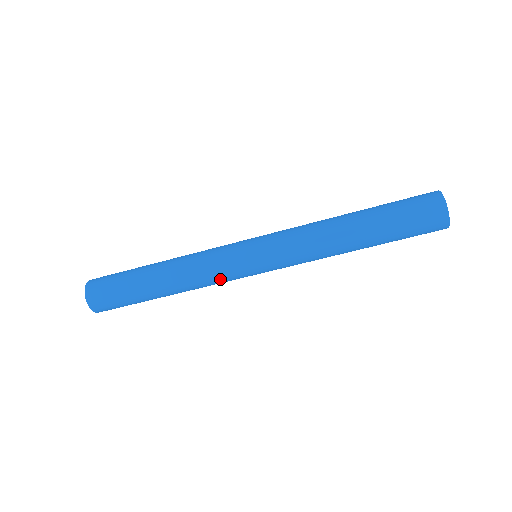
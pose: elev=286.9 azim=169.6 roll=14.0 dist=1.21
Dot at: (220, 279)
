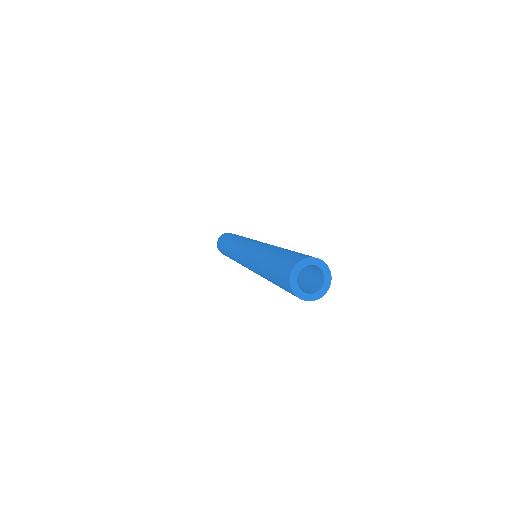
Dot at: occluded
